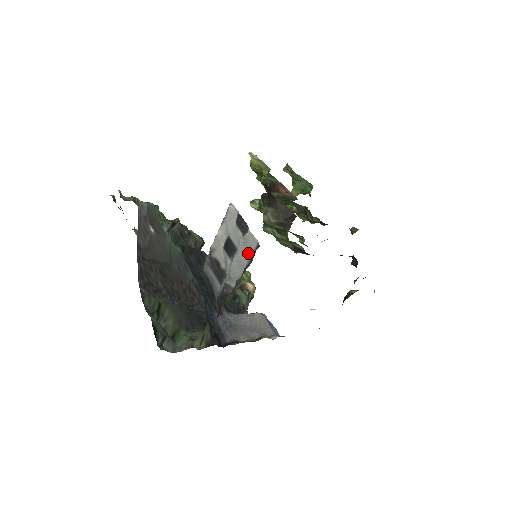
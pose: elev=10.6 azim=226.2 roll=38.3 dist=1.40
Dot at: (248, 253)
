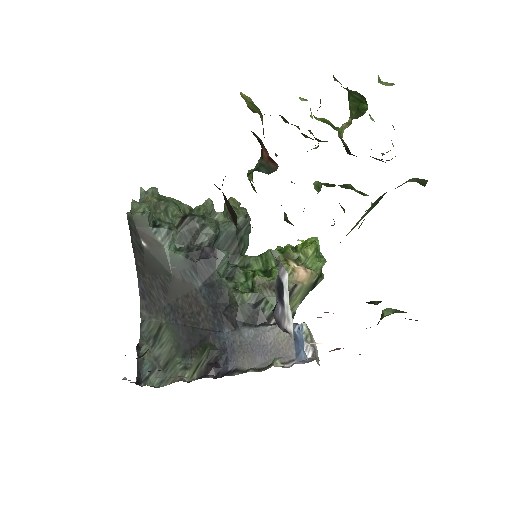
Dot at: occluded
